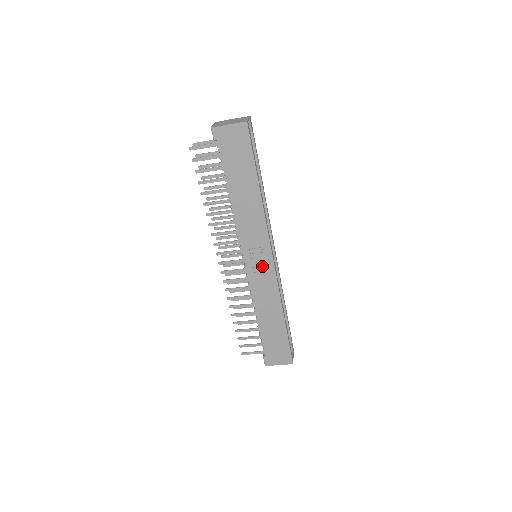
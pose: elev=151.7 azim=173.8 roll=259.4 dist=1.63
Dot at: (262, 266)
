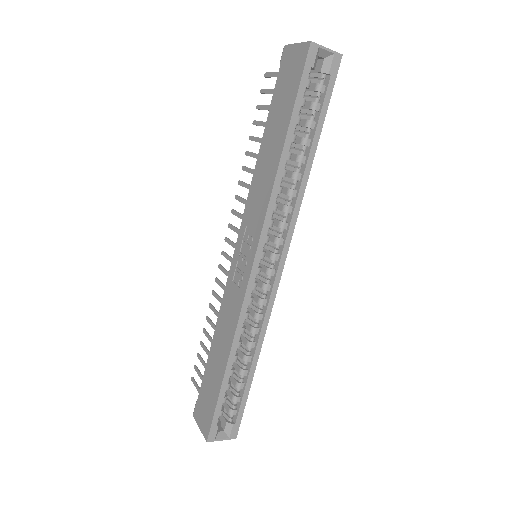
Dot at: (244, 266)
